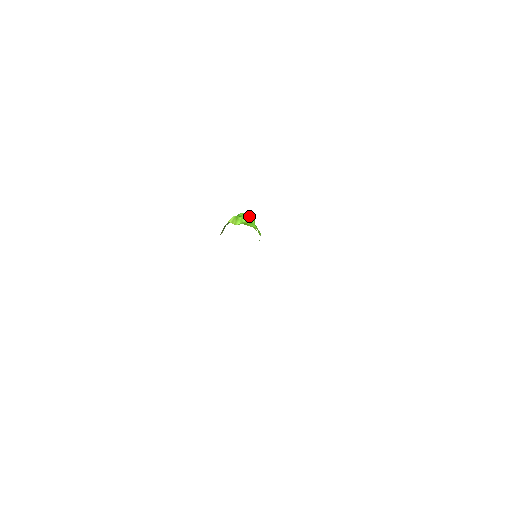
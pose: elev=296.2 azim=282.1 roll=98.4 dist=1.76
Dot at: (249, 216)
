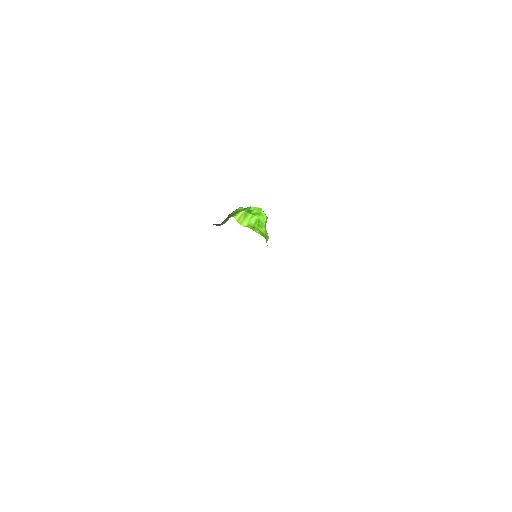
Dot at: (261, 215)
